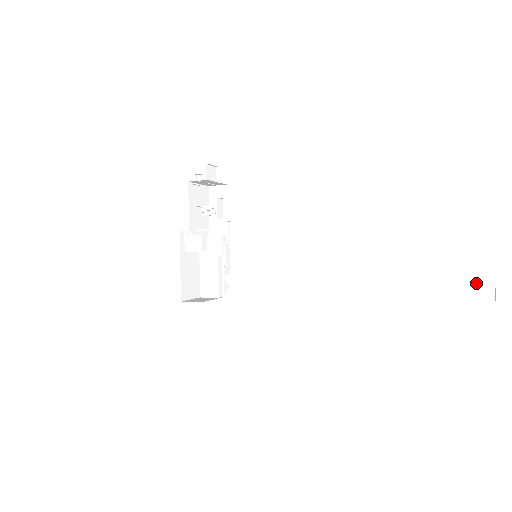
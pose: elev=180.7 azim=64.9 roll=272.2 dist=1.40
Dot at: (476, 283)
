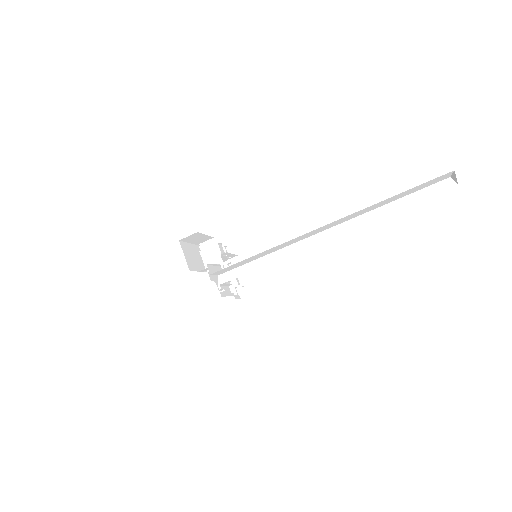
Dot at: (437, 186)
